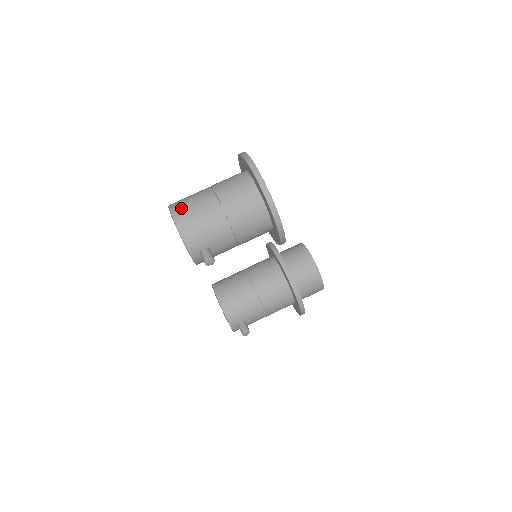
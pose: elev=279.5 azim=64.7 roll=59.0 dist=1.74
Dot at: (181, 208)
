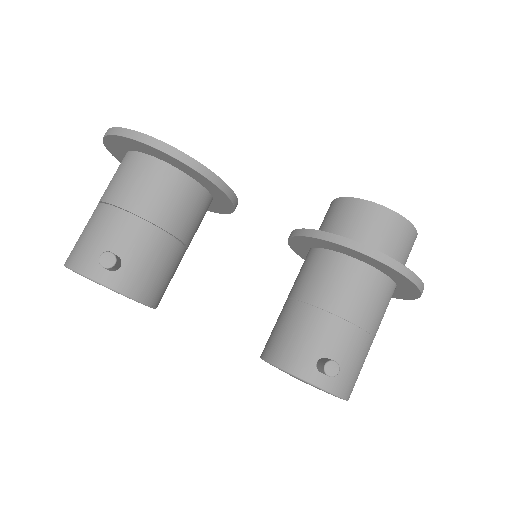
Dot at: occluded
